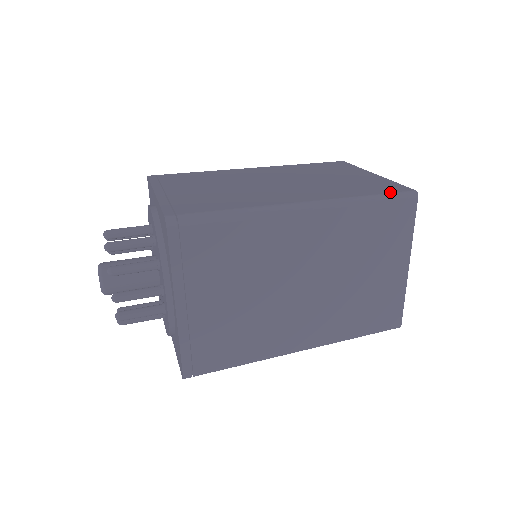
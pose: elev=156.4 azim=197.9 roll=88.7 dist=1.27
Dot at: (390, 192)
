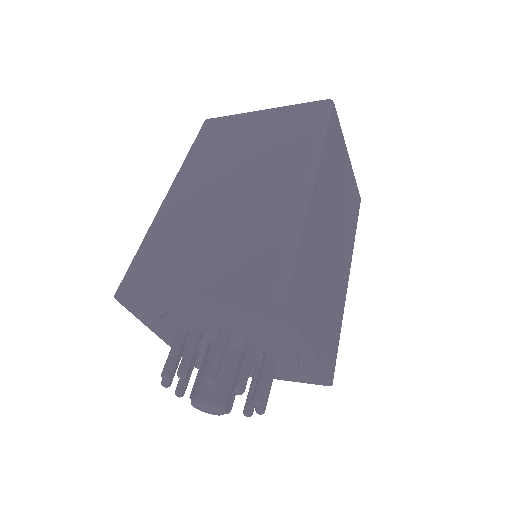
Dot at: (322, 116)
